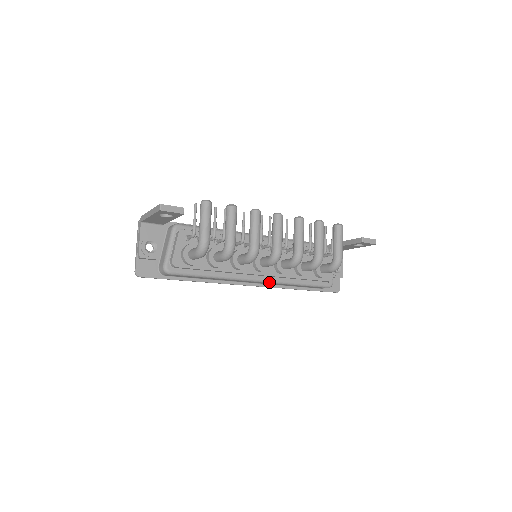
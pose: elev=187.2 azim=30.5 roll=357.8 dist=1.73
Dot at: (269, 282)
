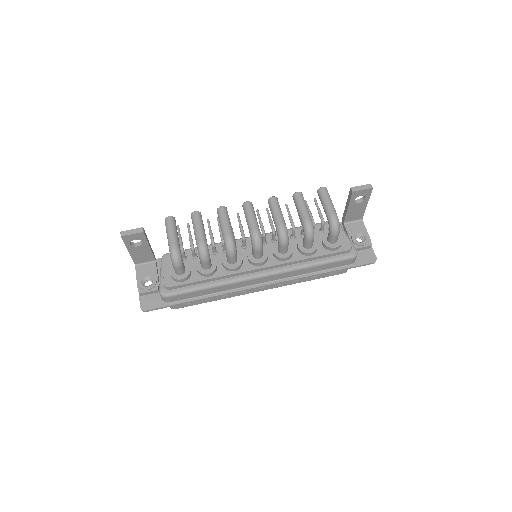
Dot at: (276, 273)
